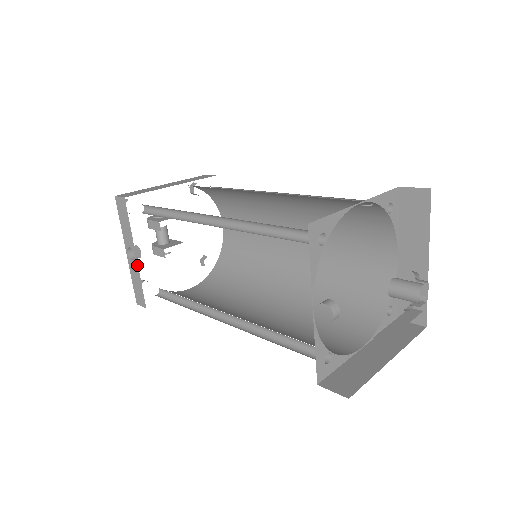
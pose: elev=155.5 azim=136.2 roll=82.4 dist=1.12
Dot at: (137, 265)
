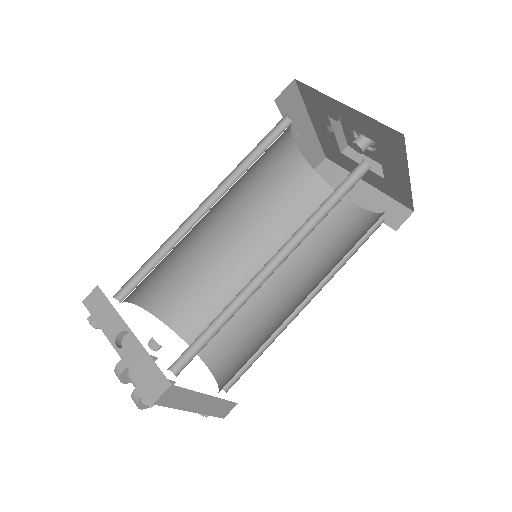
Dot at: (136, 341)
